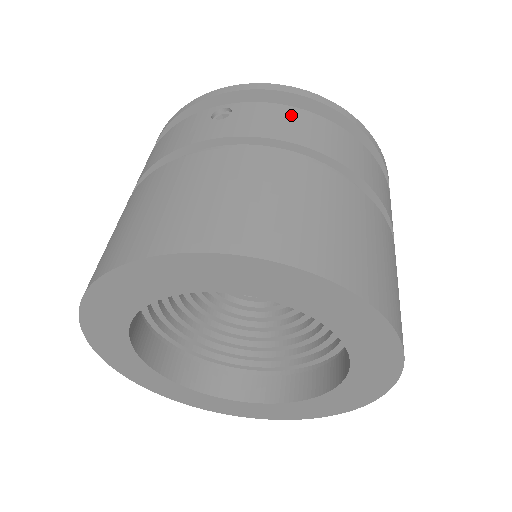
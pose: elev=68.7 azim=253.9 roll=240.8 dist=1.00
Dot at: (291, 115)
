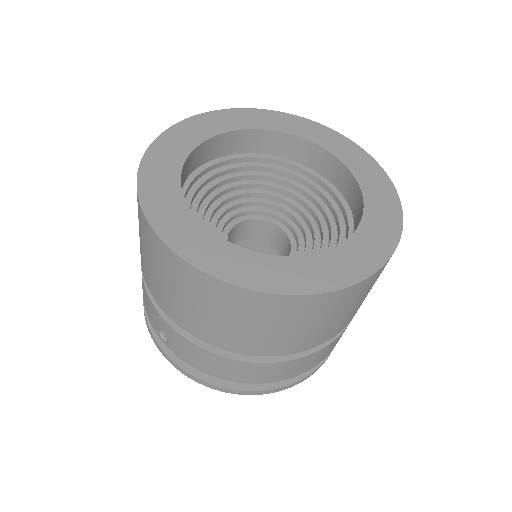
Dot at: occluded
